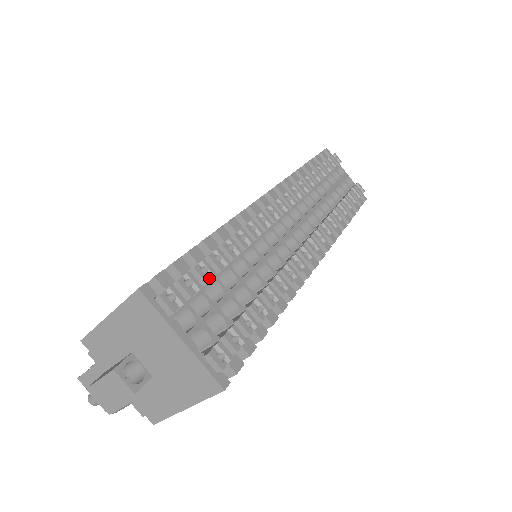
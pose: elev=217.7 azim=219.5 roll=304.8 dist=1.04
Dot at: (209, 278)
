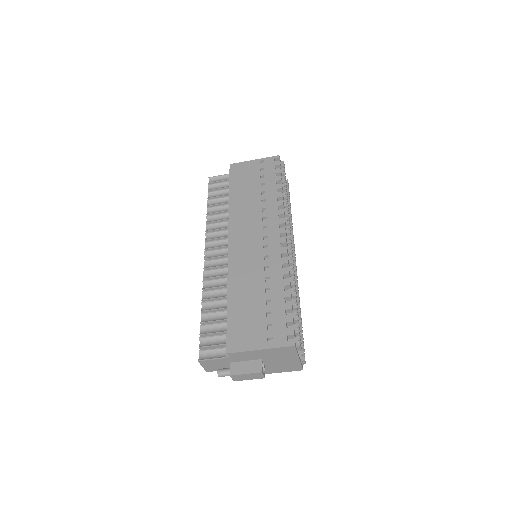
Dot at: occluded
